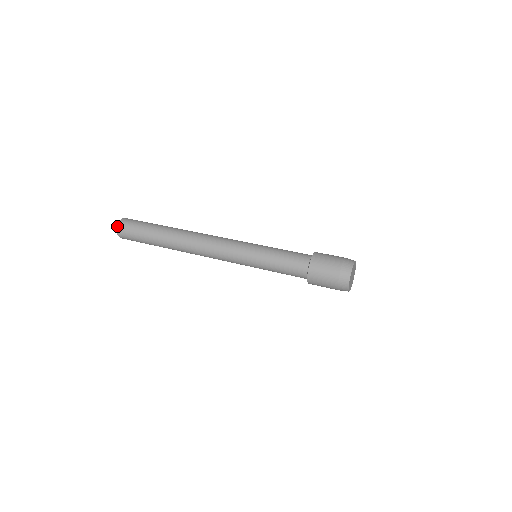
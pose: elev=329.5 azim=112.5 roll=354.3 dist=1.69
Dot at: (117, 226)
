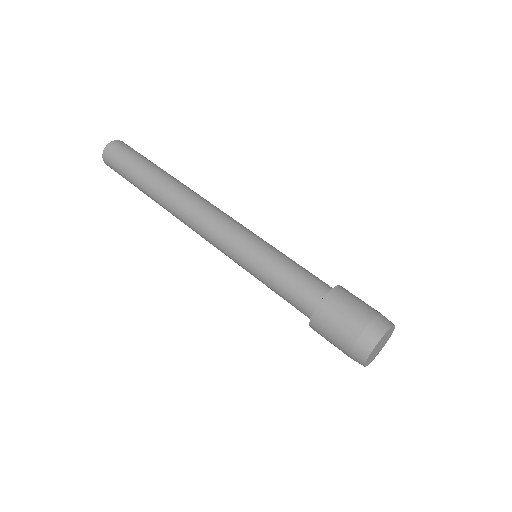
Dot at: occluded
